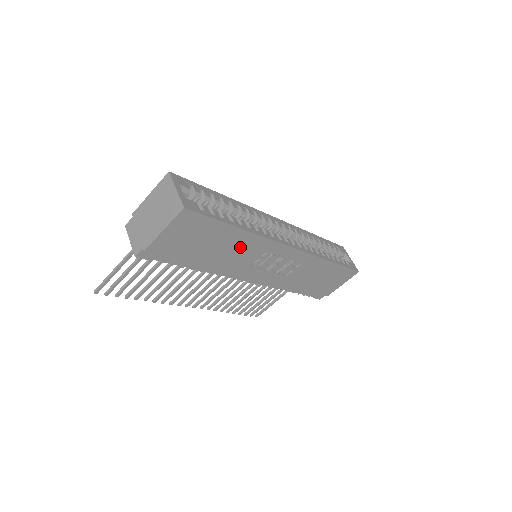
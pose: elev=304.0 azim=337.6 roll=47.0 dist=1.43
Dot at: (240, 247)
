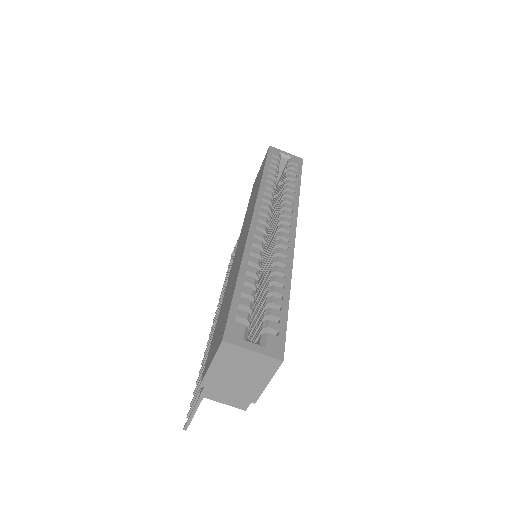
Dot at: occluded
